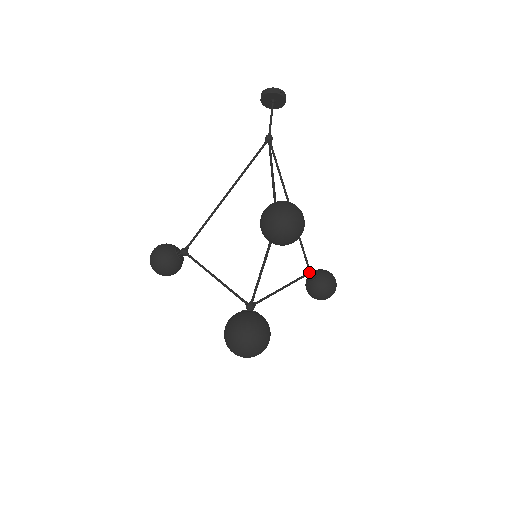
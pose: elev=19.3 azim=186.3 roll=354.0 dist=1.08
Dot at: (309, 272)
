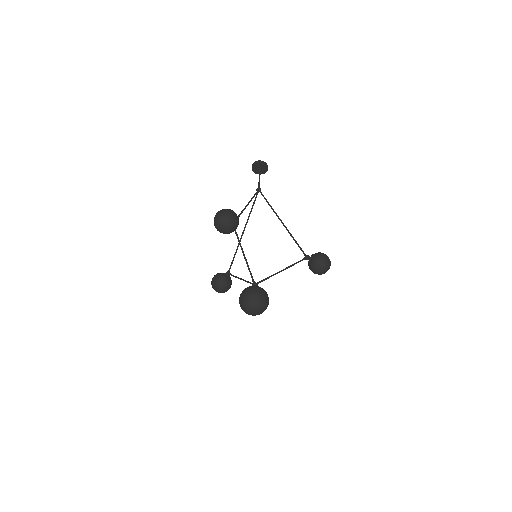
Dot at: (305, 257)
